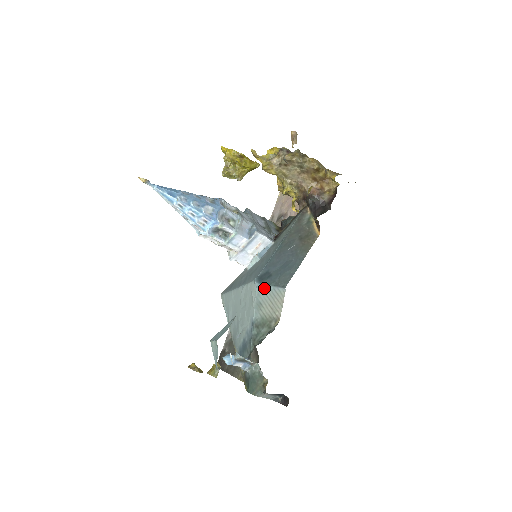
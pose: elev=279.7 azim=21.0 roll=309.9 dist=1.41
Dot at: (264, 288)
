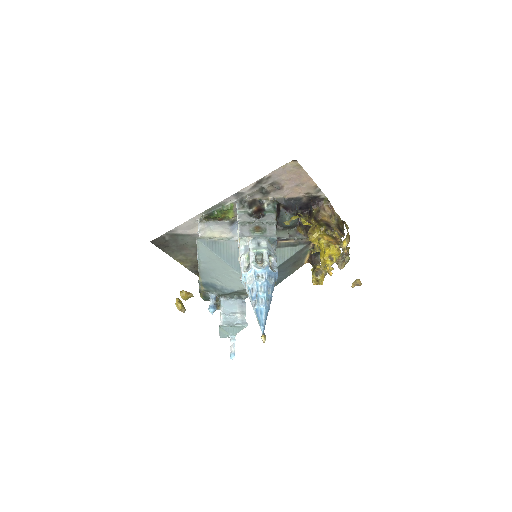
Dot at: occluded
